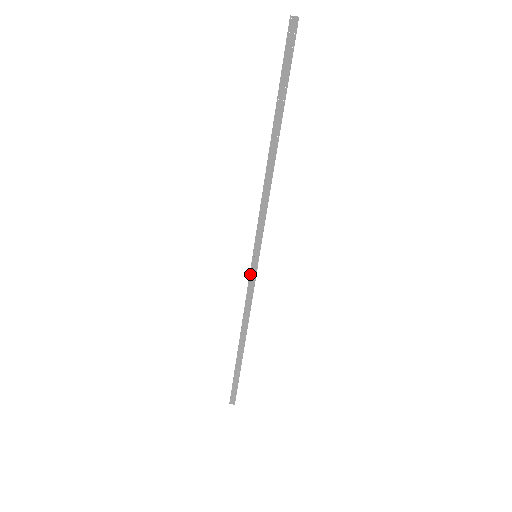
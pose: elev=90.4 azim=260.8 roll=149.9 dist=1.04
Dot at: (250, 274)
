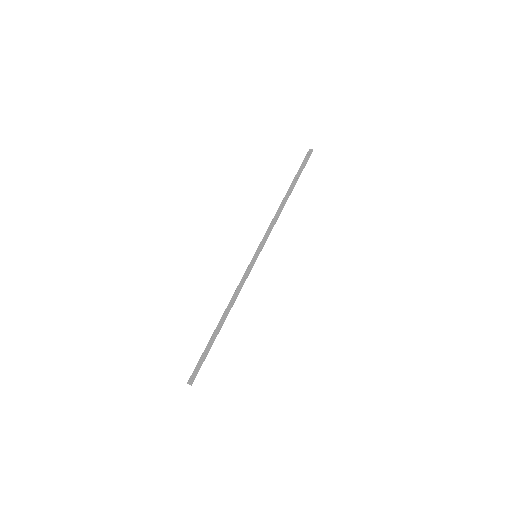
Dot at: (248, 267)
